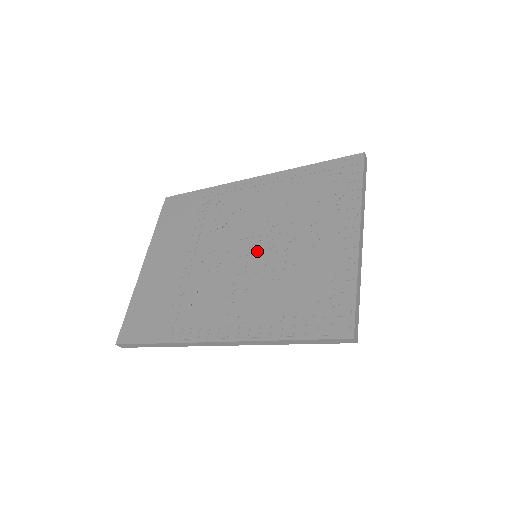
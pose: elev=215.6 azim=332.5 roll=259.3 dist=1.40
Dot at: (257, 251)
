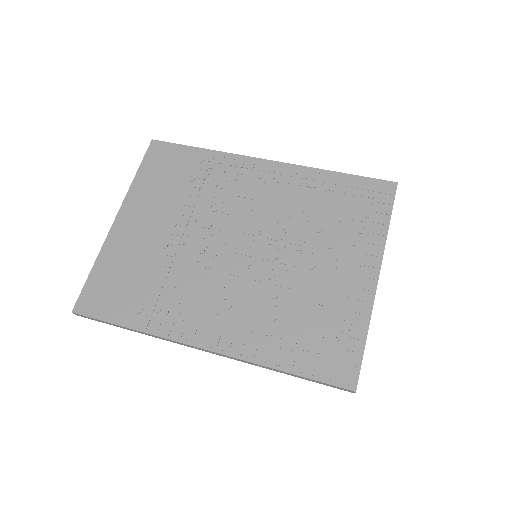
Dot at: (263, 256)
